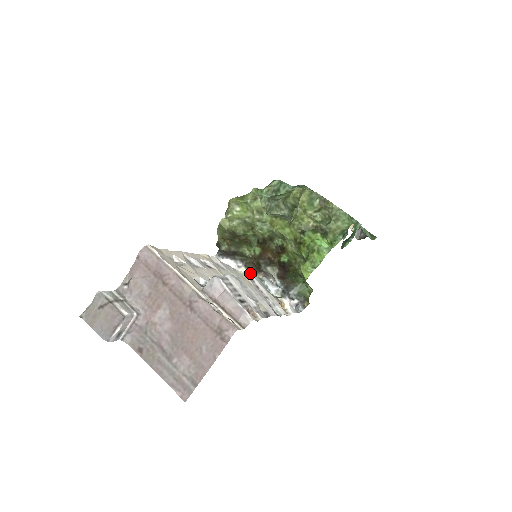
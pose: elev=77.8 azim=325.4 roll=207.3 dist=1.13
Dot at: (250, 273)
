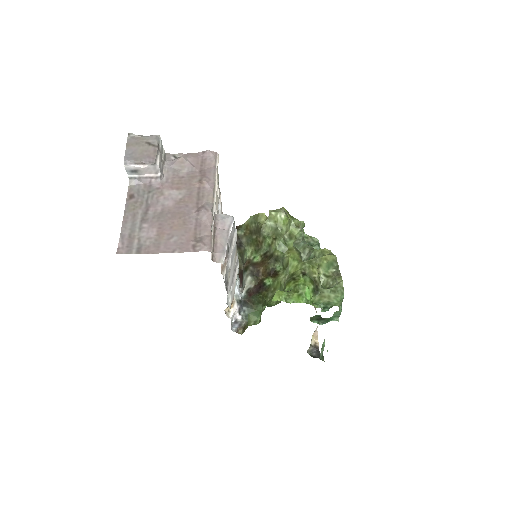
Dot at: occluded
